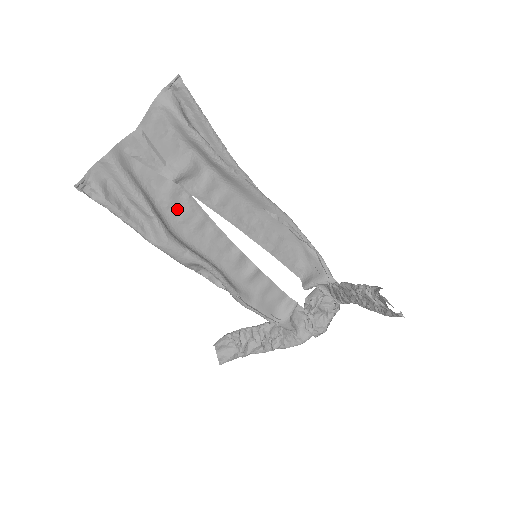
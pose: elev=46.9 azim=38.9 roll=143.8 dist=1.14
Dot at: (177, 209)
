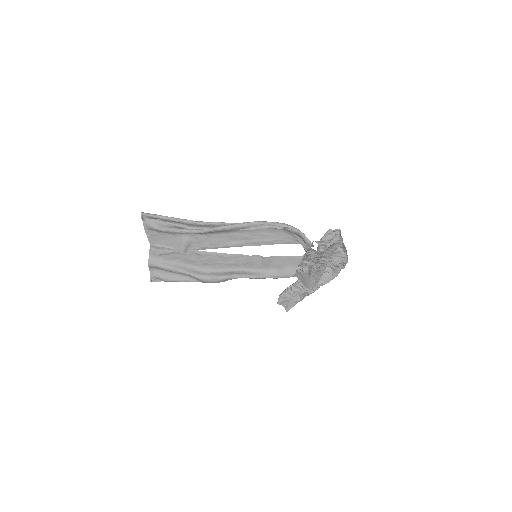
Dot at: (198, 260)
